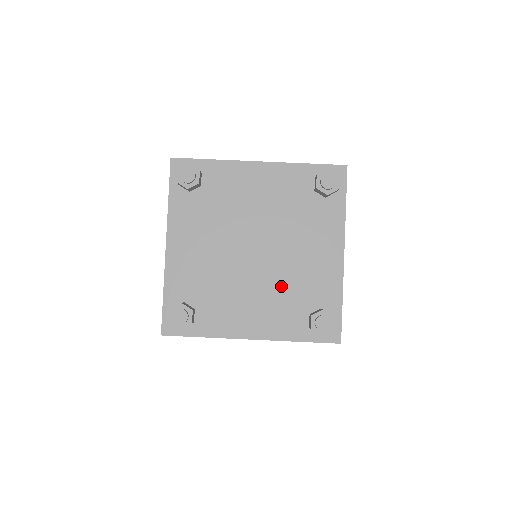
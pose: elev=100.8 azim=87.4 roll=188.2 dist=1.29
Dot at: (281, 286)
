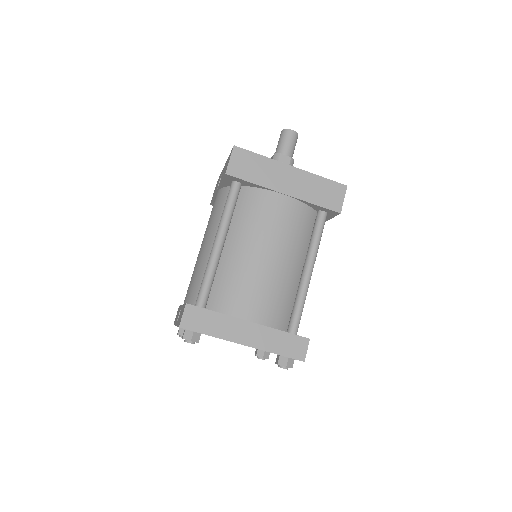
Dot at: occluded
